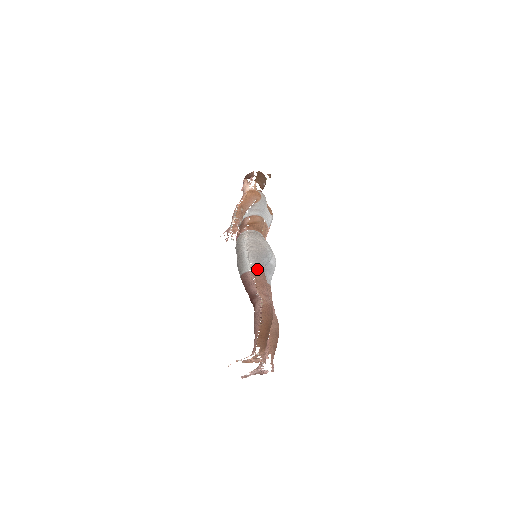
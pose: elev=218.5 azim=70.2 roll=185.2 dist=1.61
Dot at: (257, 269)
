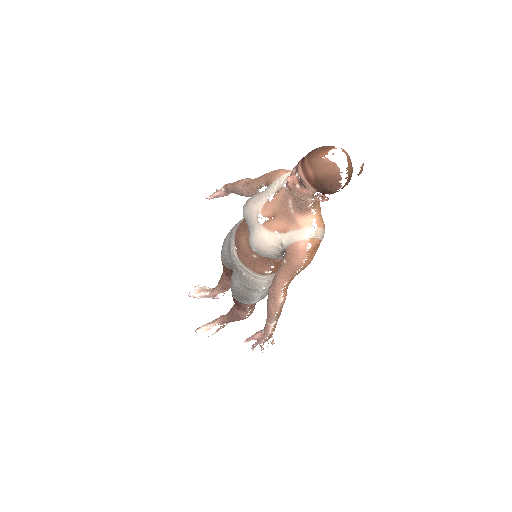
Dot at: occluded
